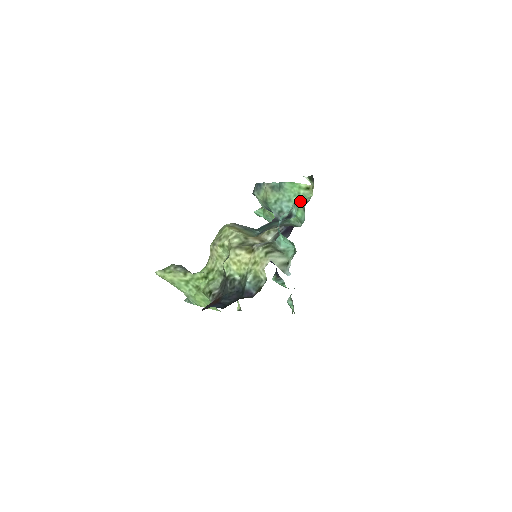
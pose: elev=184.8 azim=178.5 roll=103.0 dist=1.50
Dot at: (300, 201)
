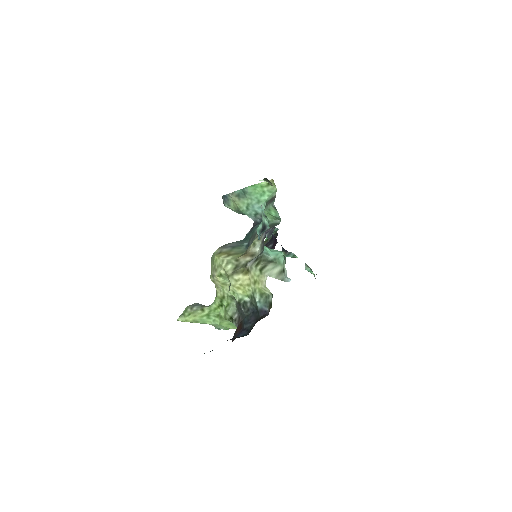
Dot at: (268, 198)
